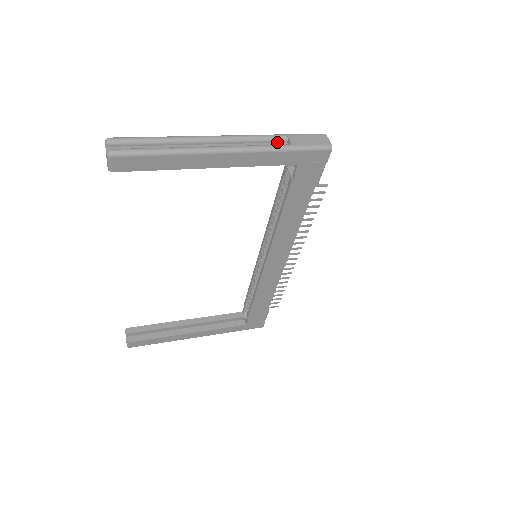
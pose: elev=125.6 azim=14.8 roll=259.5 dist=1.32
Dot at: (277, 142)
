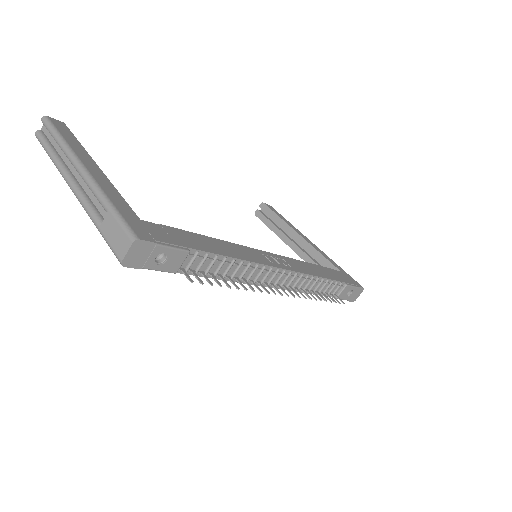
Dot at: occluded
